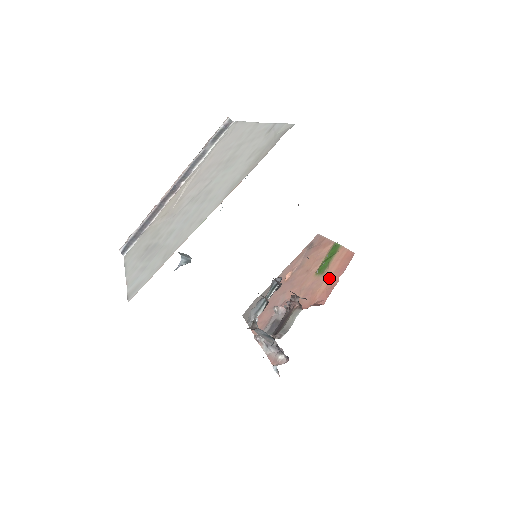
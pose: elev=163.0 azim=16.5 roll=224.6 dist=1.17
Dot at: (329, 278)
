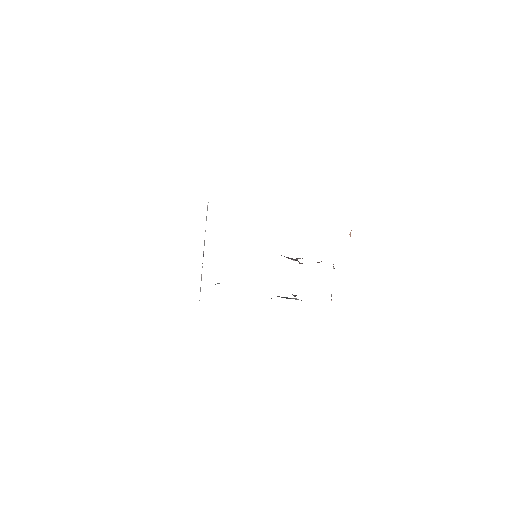
Dot at: occluded
